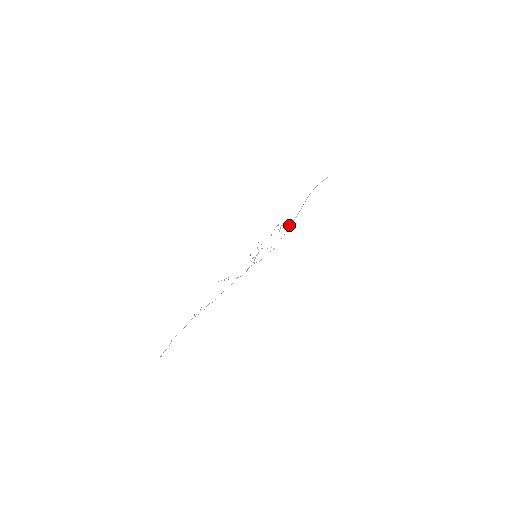
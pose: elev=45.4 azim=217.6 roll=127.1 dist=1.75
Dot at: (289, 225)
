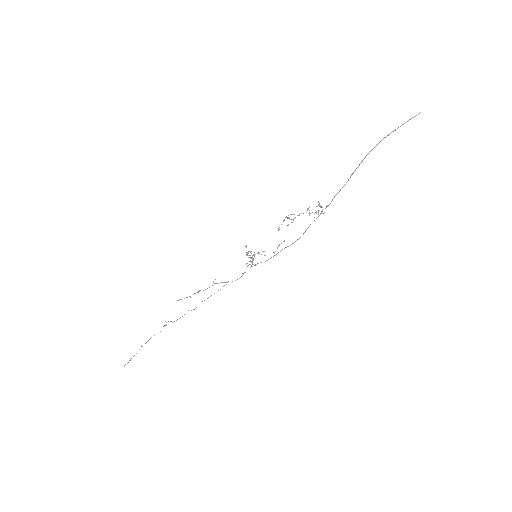
Dot at: (318, 210)
